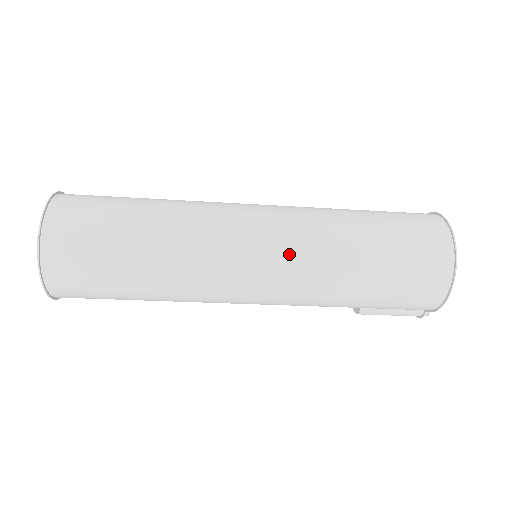
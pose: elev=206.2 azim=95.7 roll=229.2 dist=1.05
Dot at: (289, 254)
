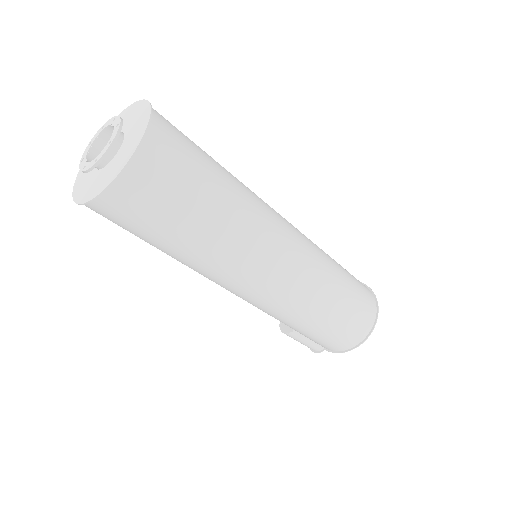
Dot at: (302, 272)
